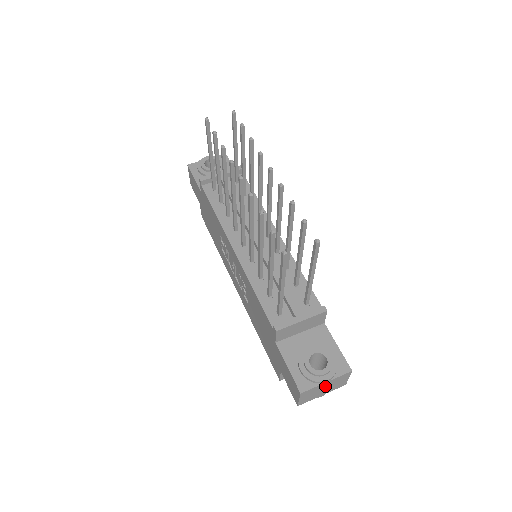
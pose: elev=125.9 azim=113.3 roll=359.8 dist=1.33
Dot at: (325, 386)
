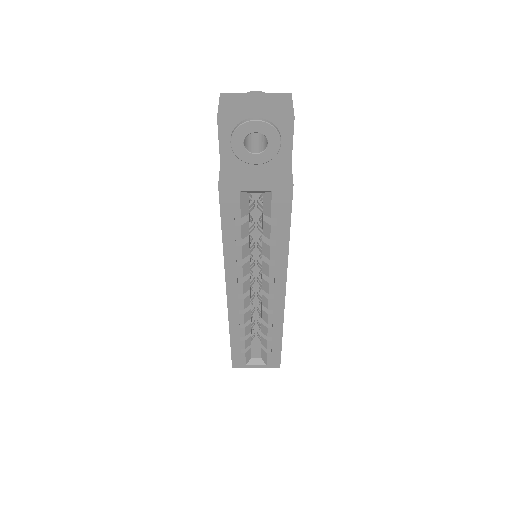
Dot at: (256, 101)
